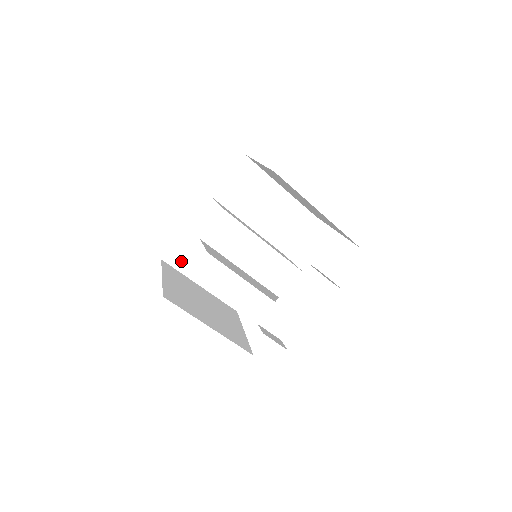
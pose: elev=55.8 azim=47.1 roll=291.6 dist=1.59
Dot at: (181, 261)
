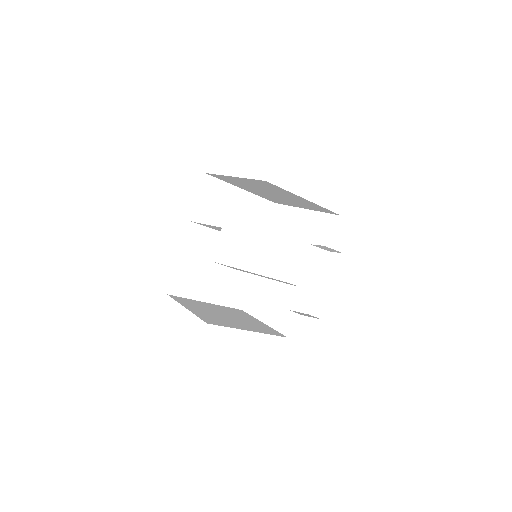
Dot at: (184, 288)
